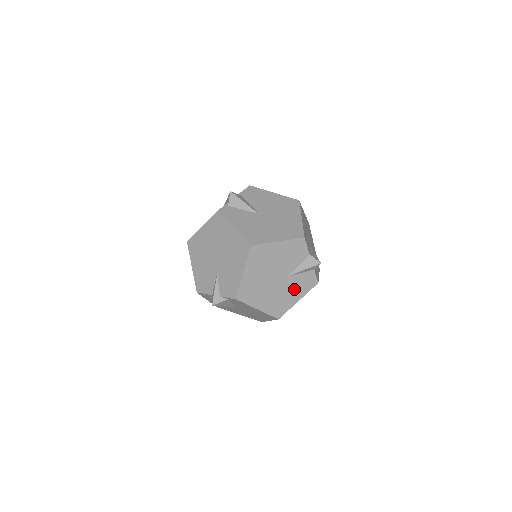
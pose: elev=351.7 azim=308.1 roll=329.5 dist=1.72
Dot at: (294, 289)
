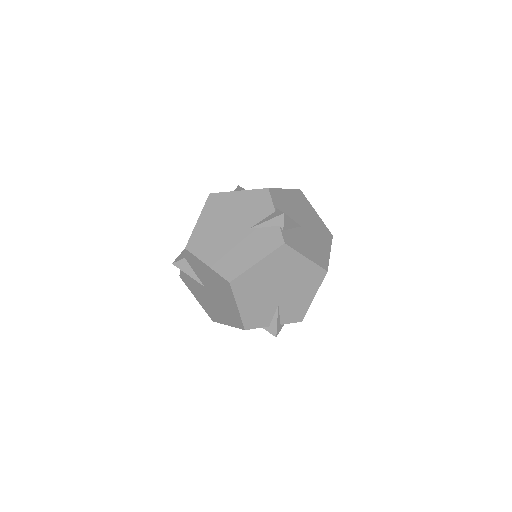
Dot at: occluded
